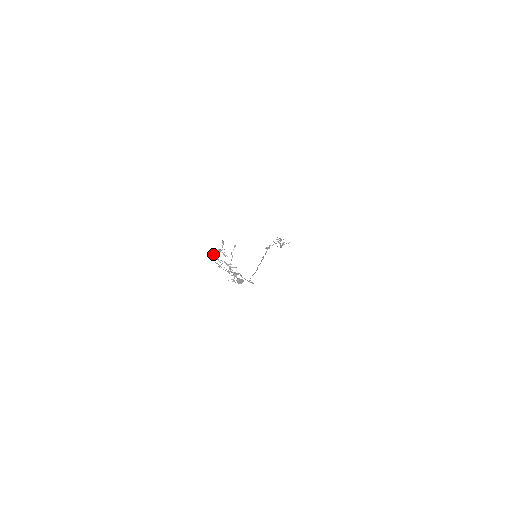
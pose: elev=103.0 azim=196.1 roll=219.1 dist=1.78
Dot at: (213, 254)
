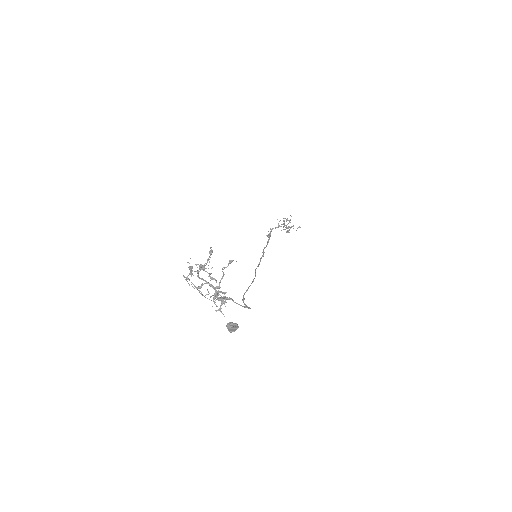
Dot at: (191, 273)
